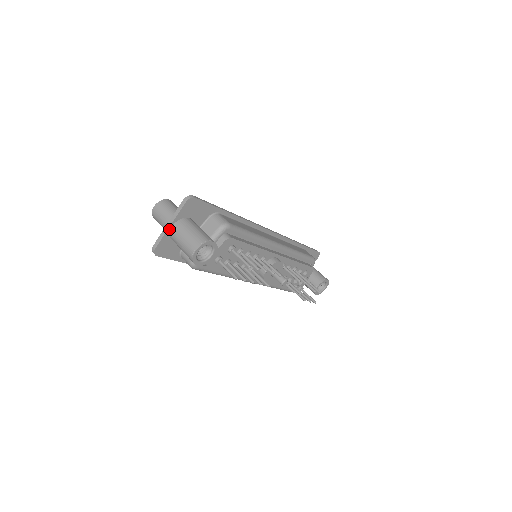
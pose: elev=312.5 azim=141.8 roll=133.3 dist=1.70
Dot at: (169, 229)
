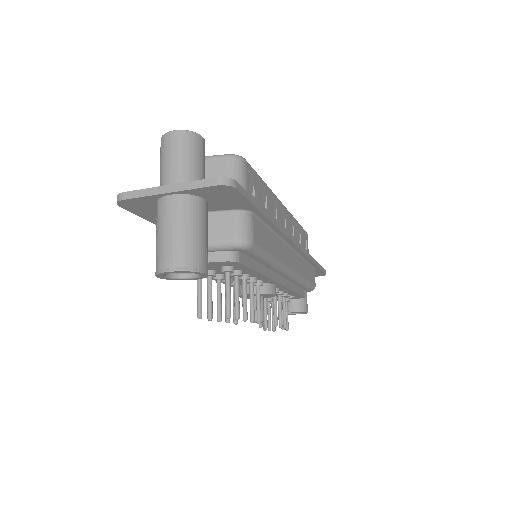
Dot at: (163, 194)
